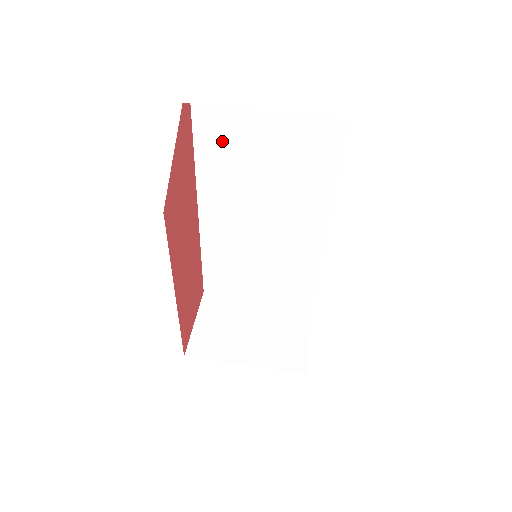
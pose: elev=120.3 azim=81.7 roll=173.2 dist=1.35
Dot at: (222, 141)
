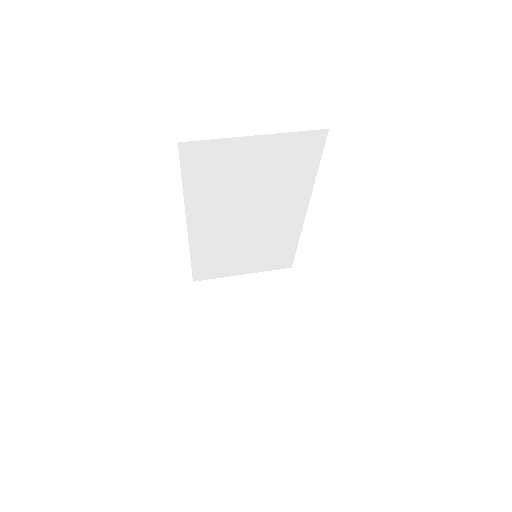
Dot at: (210, 166)
